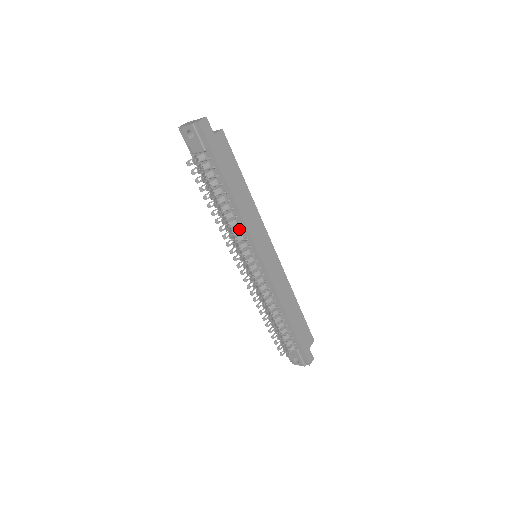
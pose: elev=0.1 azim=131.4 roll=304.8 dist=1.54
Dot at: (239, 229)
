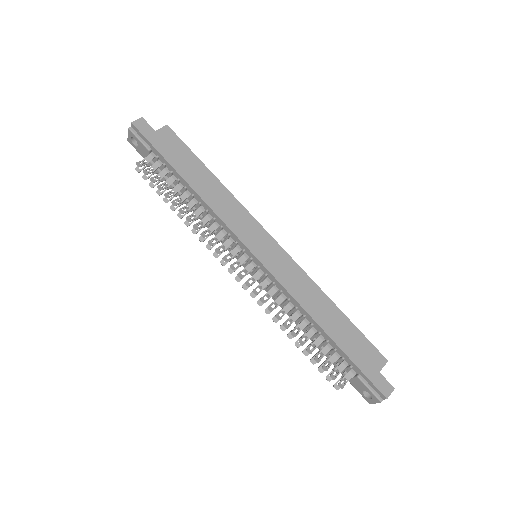
Dot at: (216, 225)
